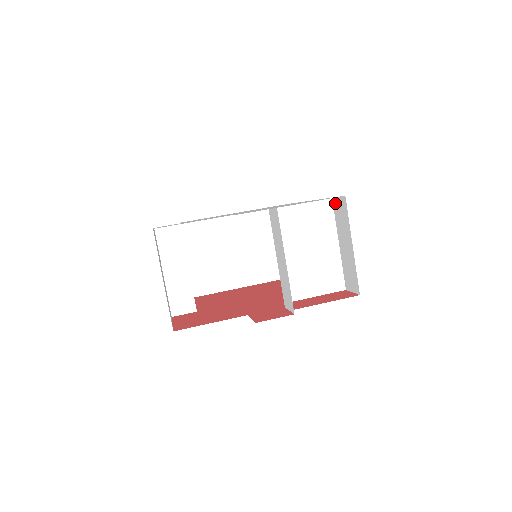
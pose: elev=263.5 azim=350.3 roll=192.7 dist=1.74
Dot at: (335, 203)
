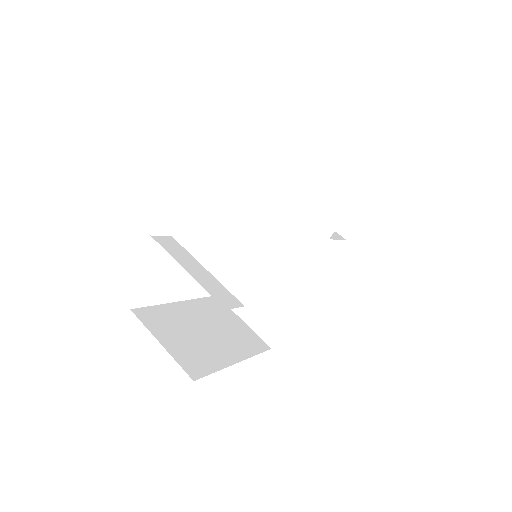
Dot at: occluded
